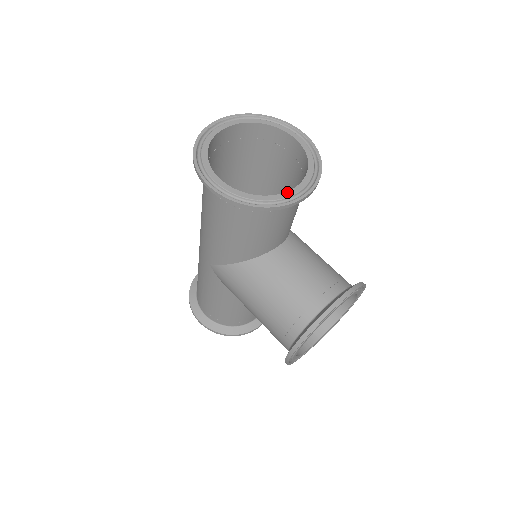
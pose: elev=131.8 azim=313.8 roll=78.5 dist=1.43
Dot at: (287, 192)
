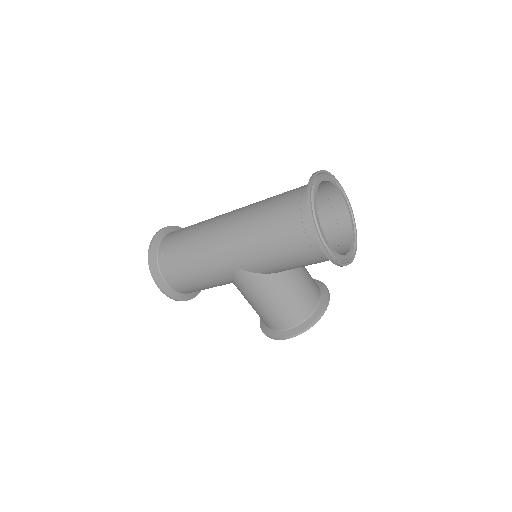
Dot at: (350, 250)
